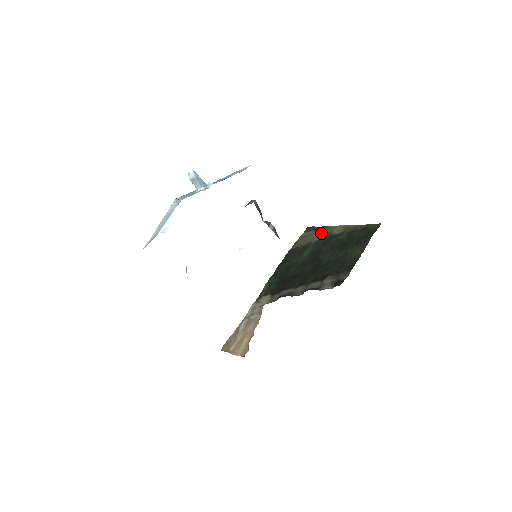
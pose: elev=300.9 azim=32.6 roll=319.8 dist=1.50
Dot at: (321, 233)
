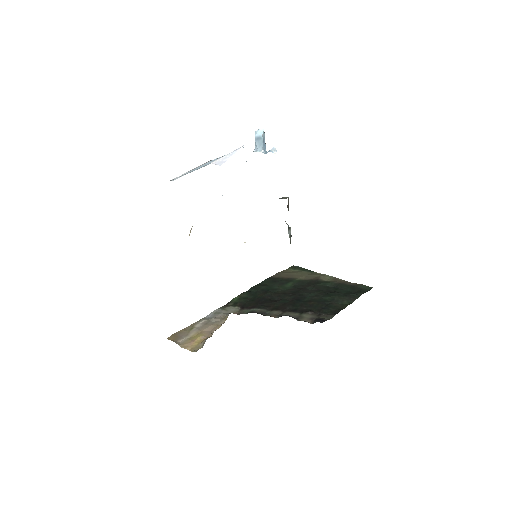
Dot at: (307, 274)
